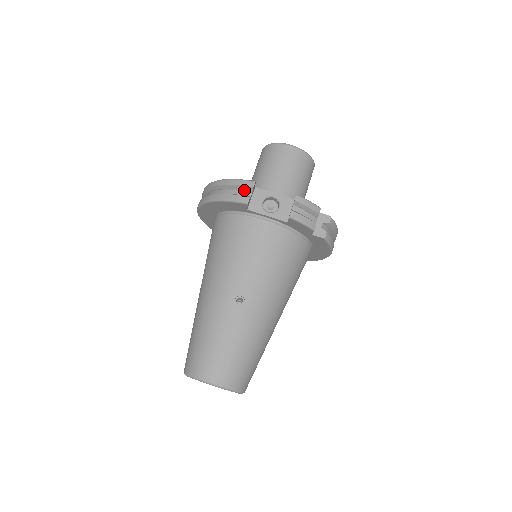
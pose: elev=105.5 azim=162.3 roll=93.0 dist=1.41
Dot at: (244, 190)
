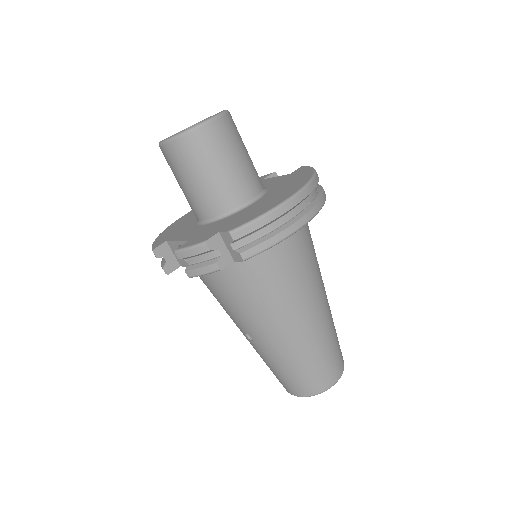
Dot at: occluded
